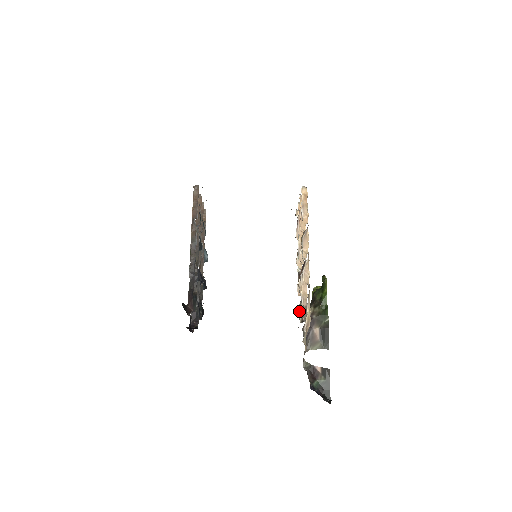
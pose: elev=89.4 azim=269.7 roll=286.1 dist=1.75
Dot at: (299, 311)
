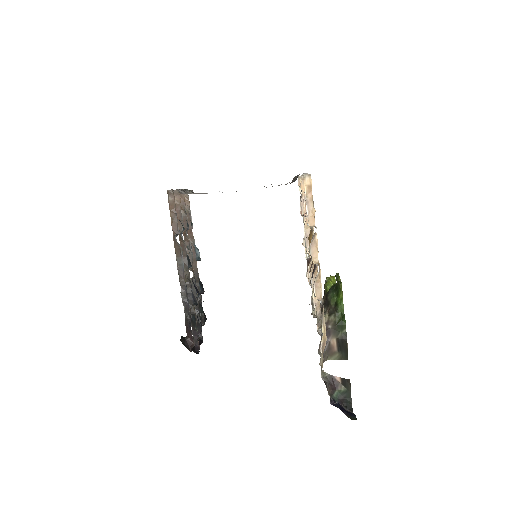
Dot at: occluded
